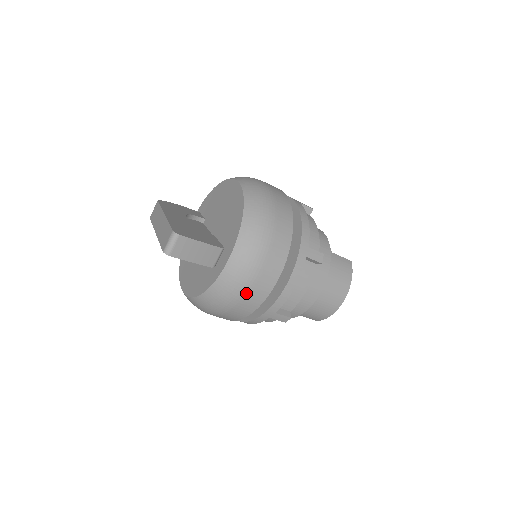
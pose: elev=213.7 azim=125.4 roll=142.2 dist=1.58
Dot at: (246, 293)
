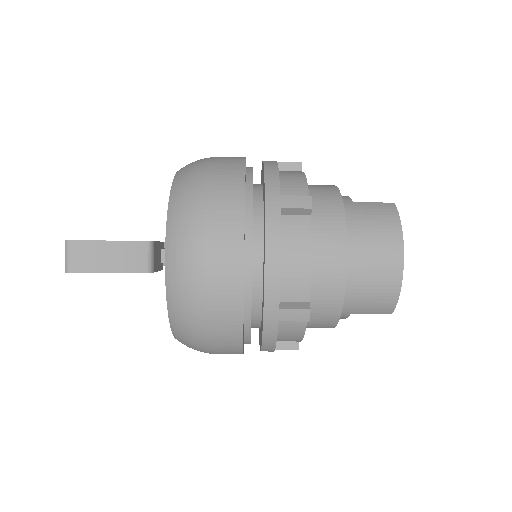
Dot at: (208, 291)
